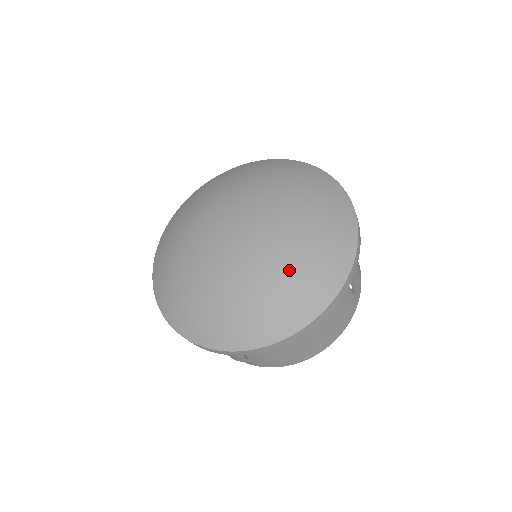
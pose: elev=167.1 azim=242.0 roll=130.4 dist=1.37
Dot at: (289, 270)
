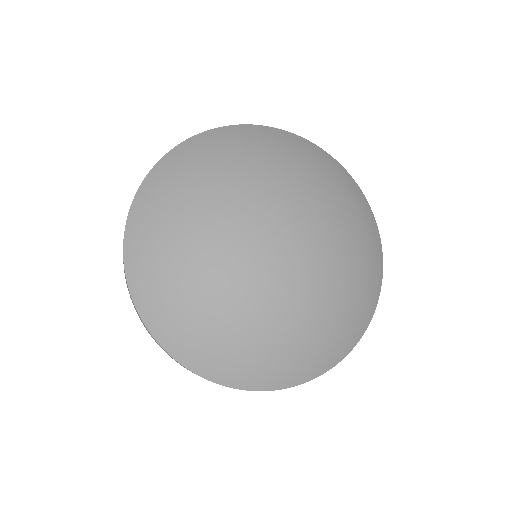
Dot at: (355, 267)
